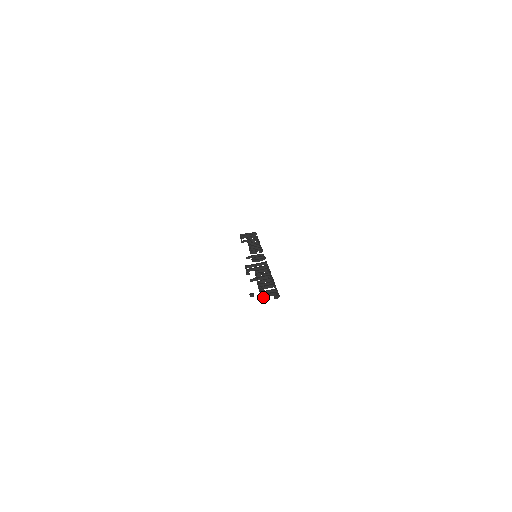
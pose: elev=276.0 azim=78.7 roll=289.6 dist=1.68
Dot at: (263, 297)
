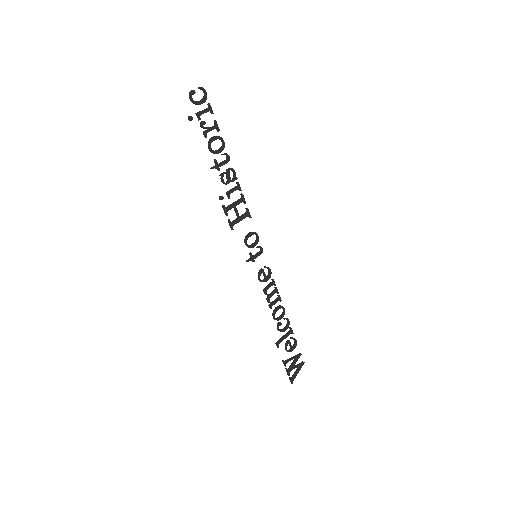
Dot at: (194, 101)
